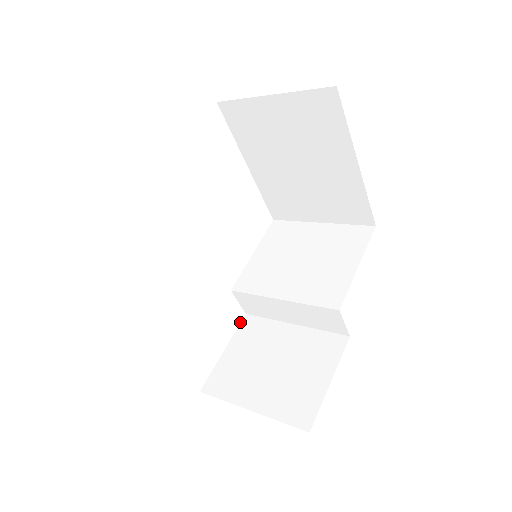
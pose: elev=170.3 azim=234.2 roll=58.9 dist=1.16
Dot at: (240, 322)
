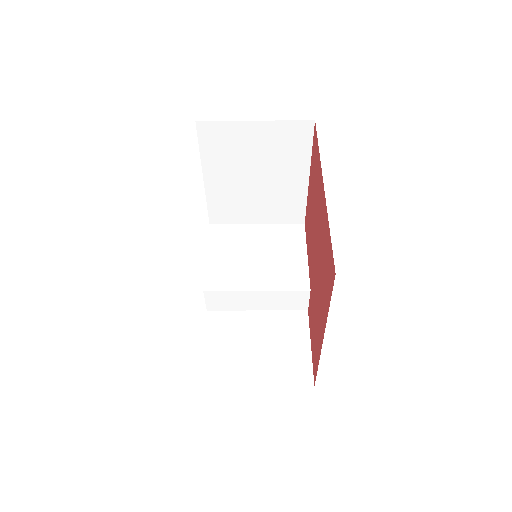
Dot at: (206, 319)
